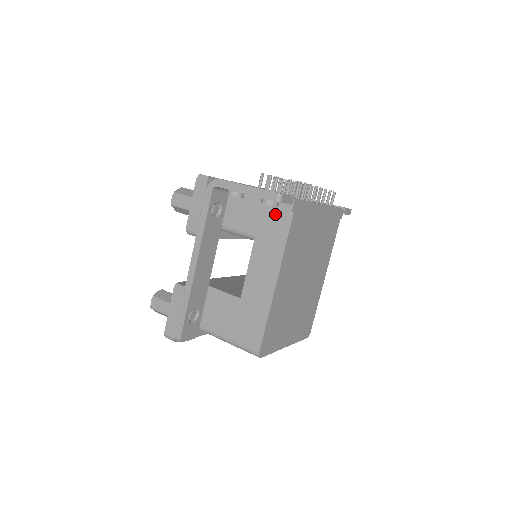
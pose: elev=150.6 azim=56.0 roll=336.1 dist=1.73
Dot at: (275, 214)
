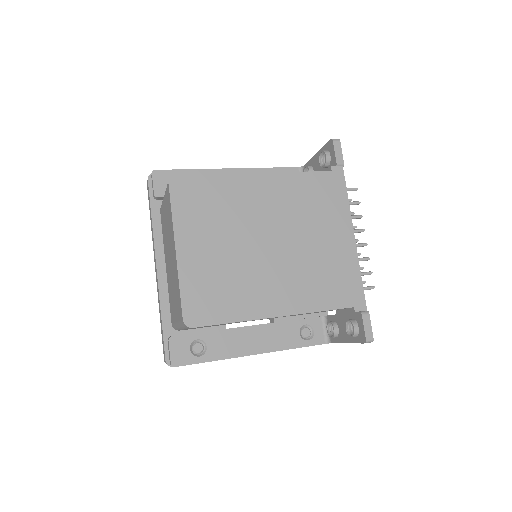
Dot at: occluded
